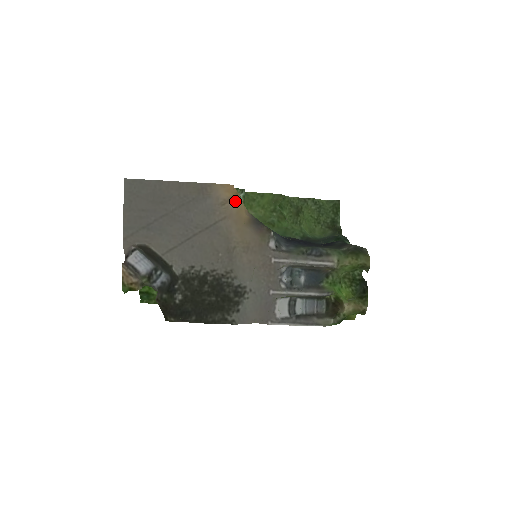
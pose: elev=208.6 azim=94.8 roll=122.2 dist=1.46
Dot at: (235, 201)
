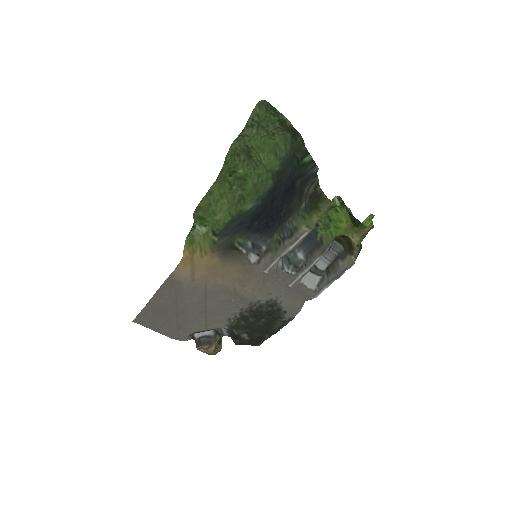
Dot at: (197, 269)
